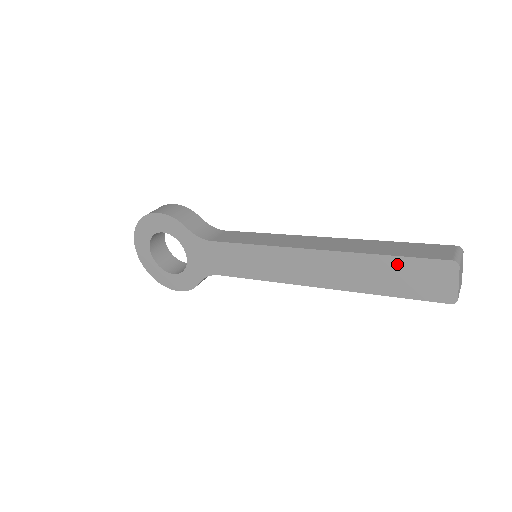
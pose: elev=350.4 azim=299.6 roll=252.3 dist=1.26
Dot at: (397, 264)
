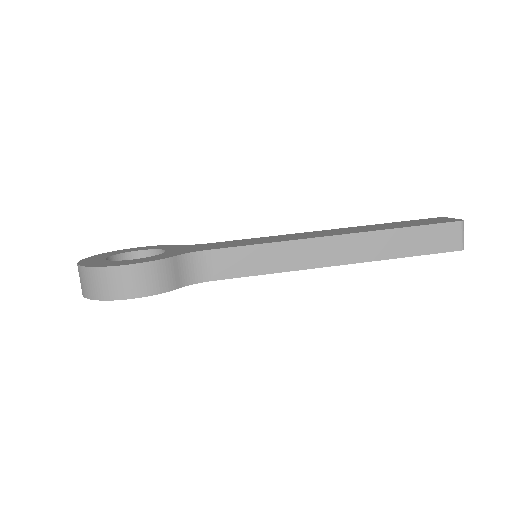
Dot at: occluded
